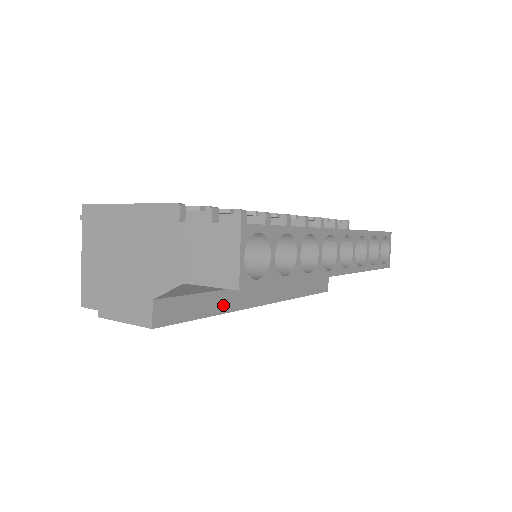
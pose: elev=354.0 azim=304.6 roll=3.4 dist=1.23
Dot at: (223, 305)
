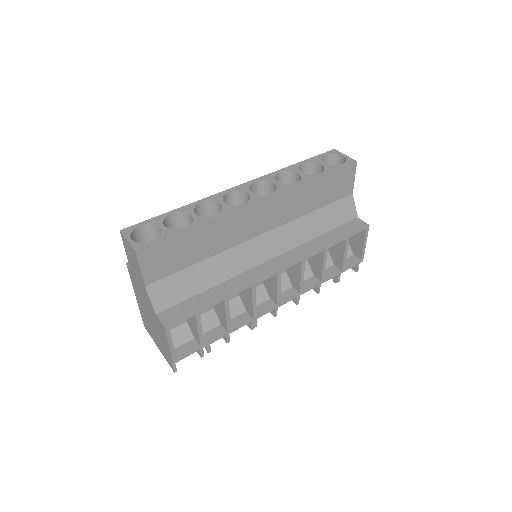
Dot at: (228, 290)
